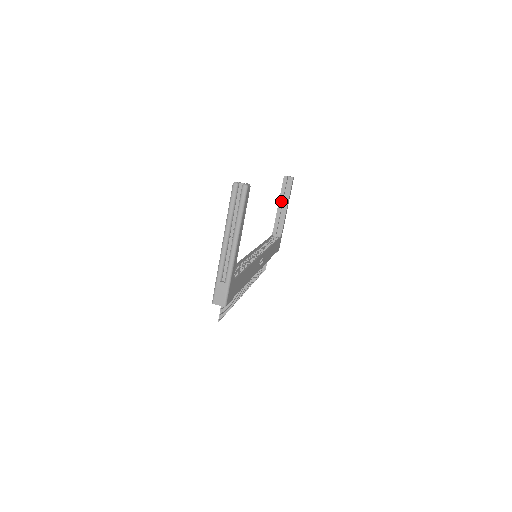
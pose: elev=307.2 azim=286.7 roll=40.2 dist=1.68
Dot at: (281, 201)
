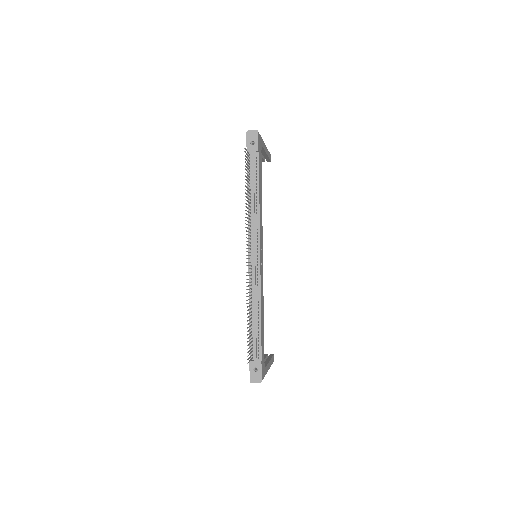
Dot at: occluded
